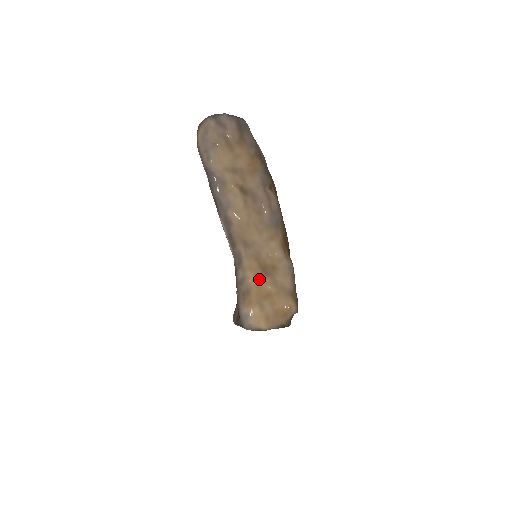
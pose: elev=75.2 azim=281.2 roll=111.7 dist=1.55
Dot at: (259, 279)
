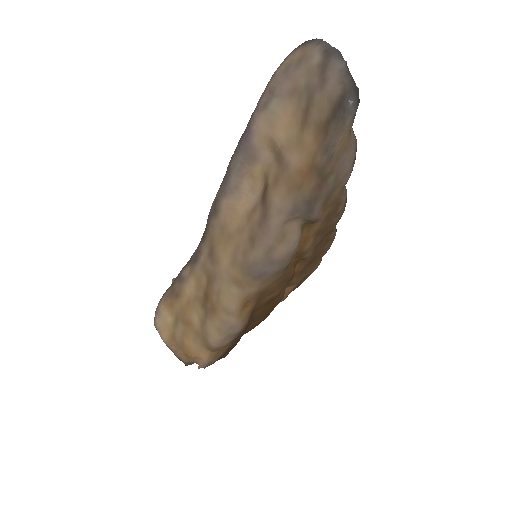
Dot at: (195, 299)
